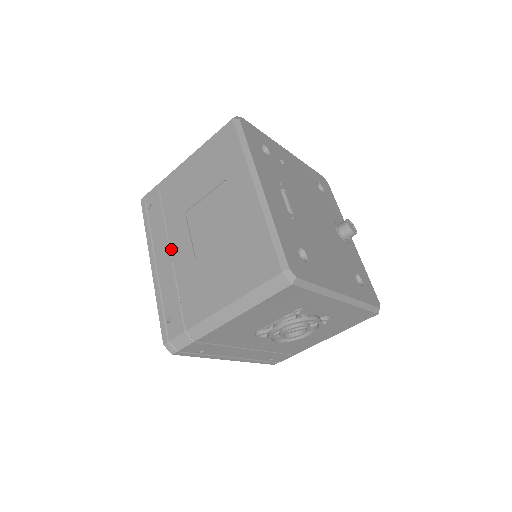
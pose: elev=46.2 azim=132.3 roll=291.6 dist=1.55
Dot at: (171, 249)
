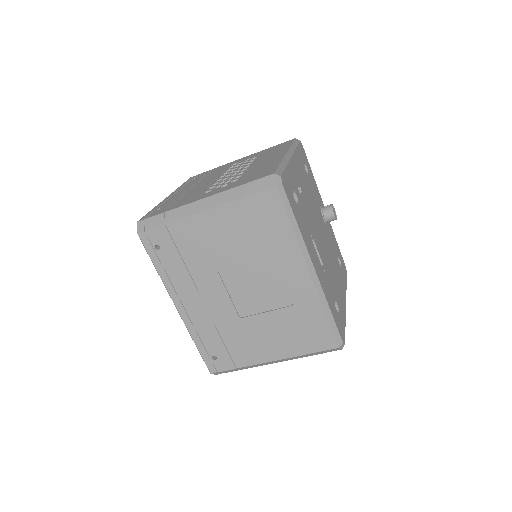
Dot at: (204, 300)
